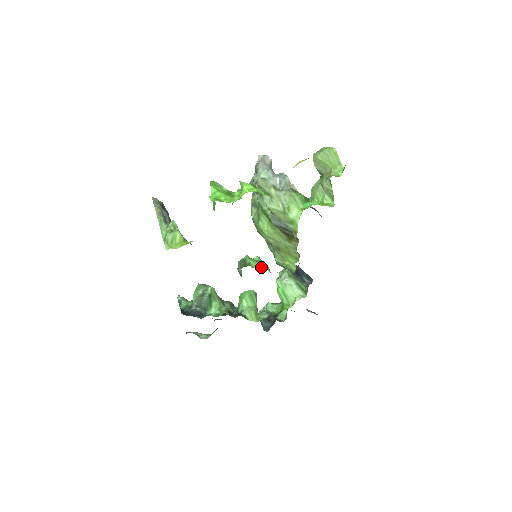
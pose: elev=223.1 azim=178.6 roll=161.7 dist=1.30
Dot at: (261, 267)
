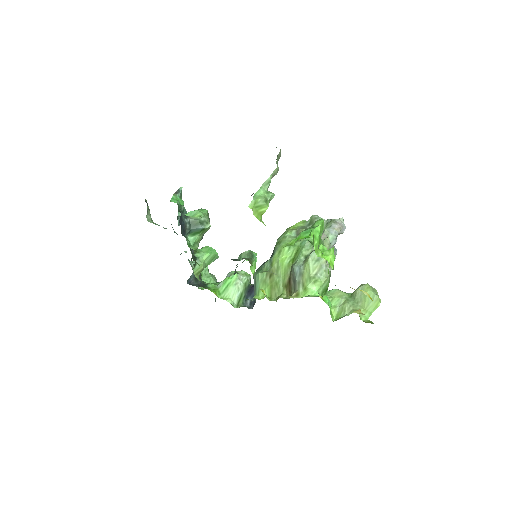
Dot at: (253, 273)
